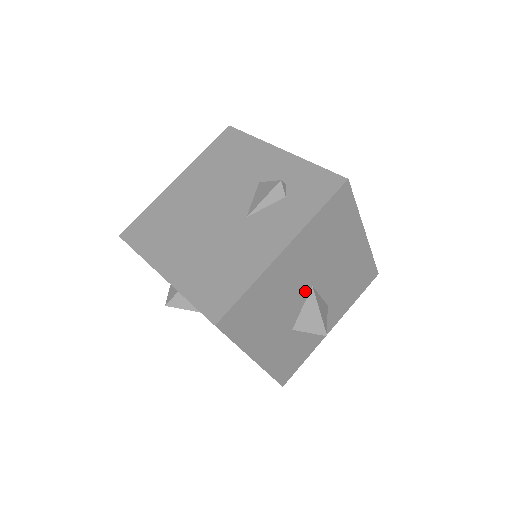
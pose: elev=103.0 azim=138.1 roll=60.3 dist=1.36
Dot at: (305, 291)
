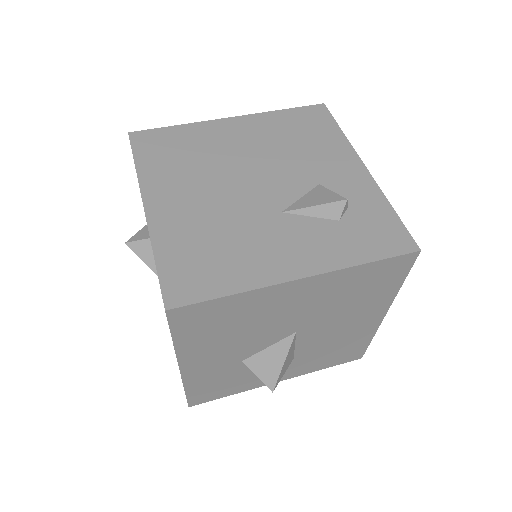
Dot at: (285, 332)
